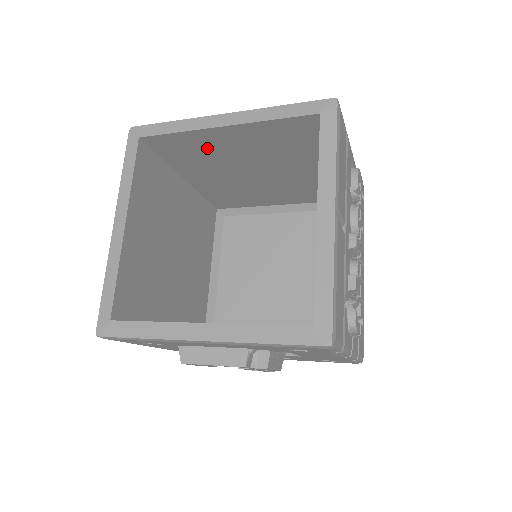
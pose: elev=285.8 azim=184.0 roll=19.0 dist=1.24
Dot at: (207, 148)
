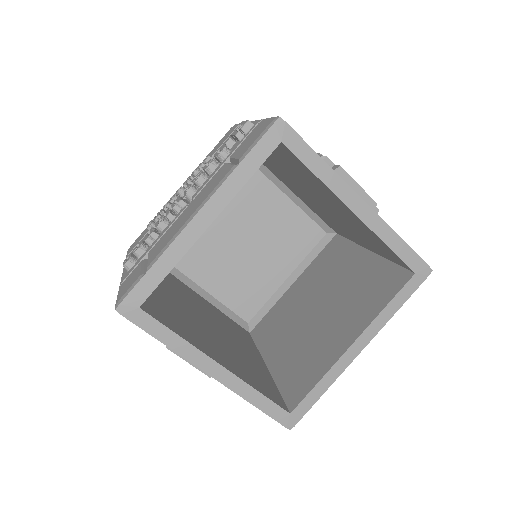
Dot at: (316, 185)
